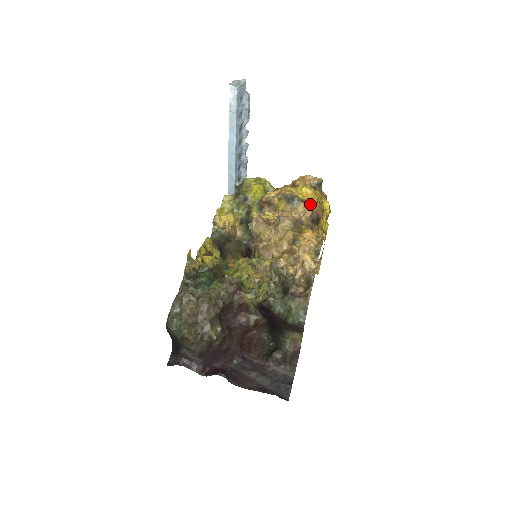
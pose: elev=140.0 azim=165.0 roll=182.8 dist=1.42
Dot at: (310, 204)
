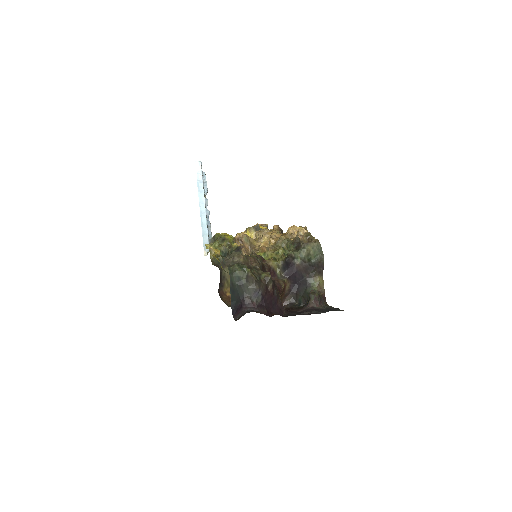
Dot at: occluded
